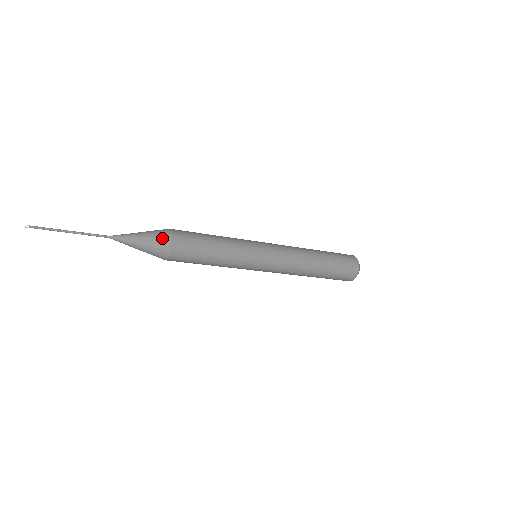
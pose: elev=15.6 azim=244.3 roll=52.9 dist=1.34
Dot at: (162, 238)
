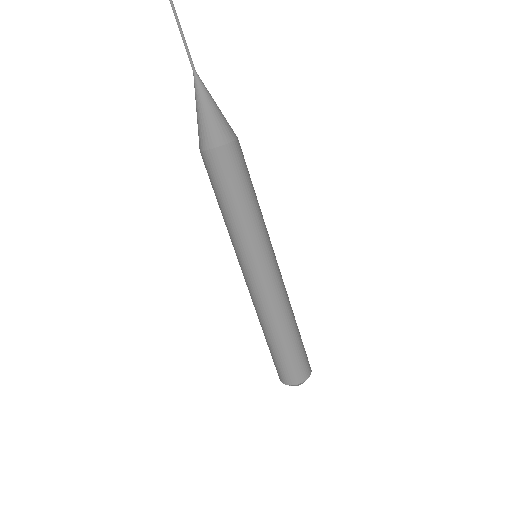
Dot at: (226, 131)
